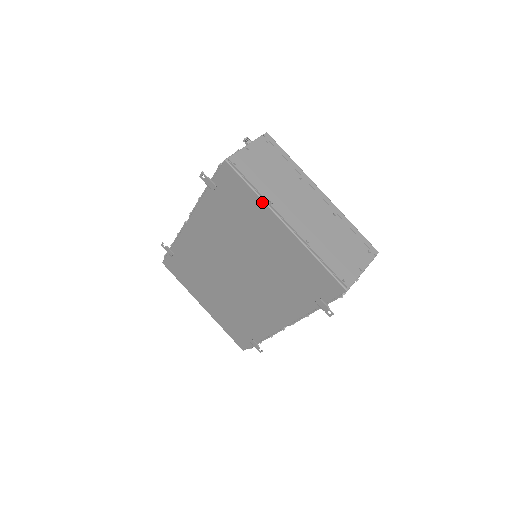
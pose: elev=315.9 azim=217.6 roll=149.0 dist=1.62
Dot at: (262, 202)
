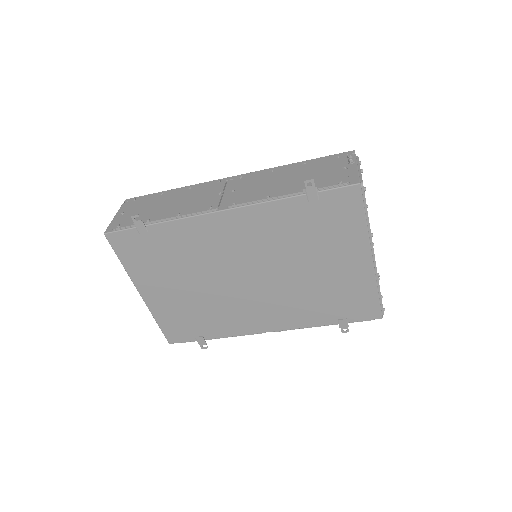
Dot at: (366, 233)
